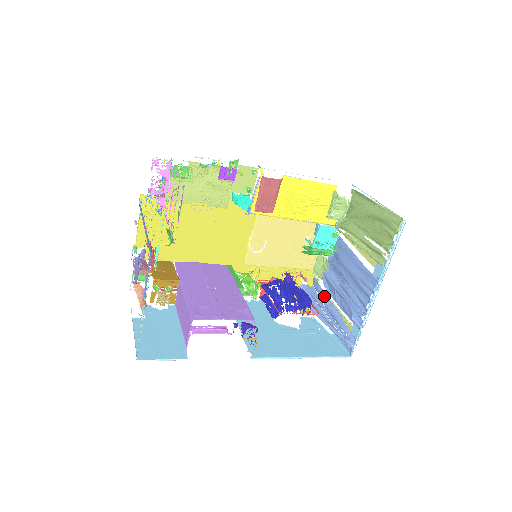
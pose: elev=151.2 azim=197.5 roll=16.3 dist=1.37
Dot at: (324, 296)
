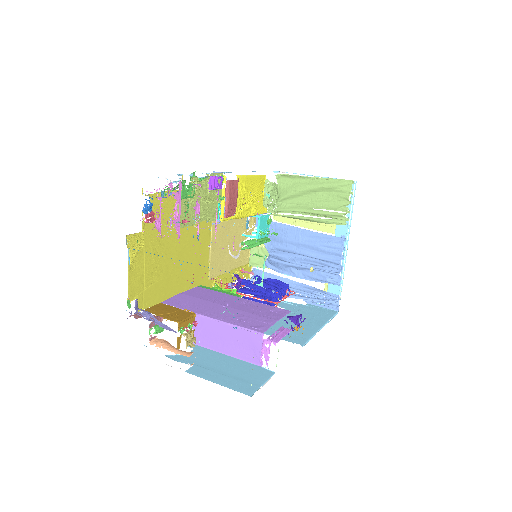
Dot at: (279, 278)
